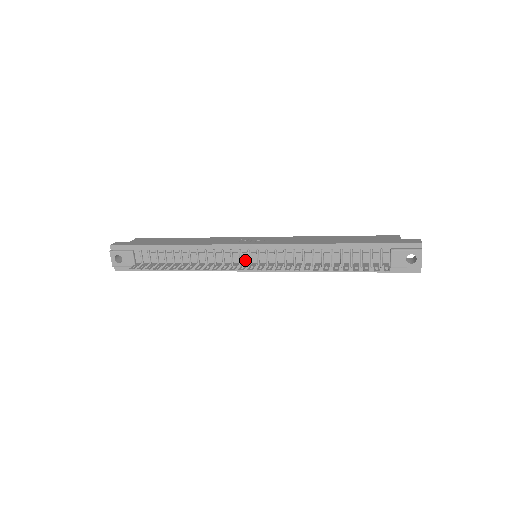
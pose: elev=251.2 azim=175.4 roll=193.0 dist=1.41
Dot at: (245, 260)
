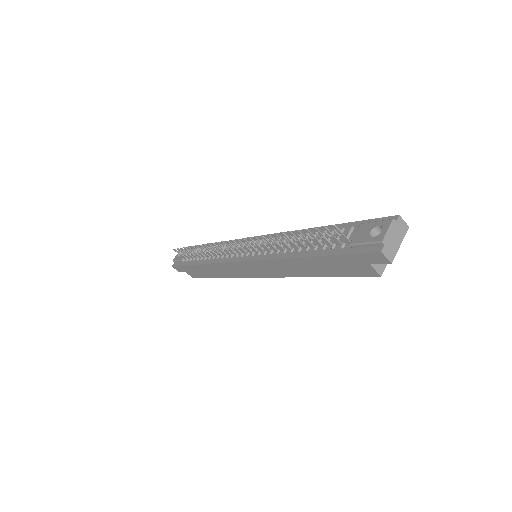
Dot at: occluded
